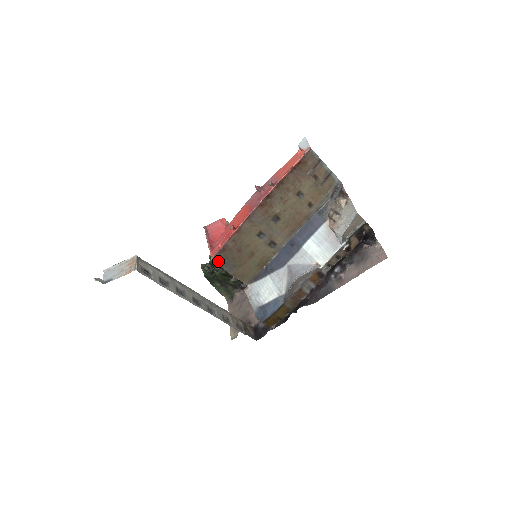
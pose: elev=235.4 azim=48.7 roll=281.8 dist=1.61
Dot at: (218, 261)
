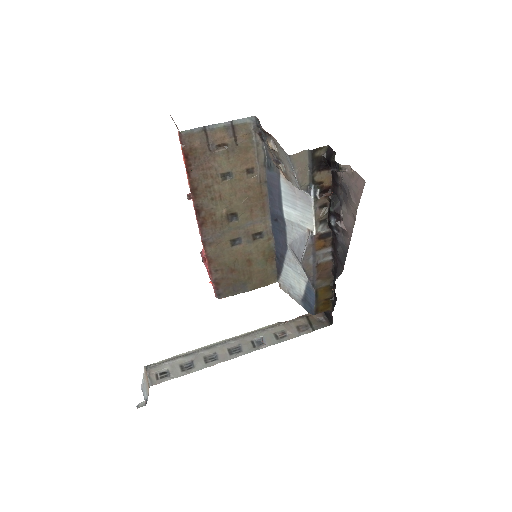
Dot at: (225, 295)
